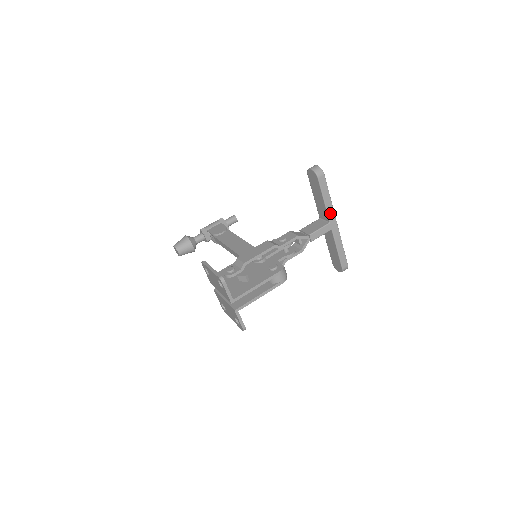
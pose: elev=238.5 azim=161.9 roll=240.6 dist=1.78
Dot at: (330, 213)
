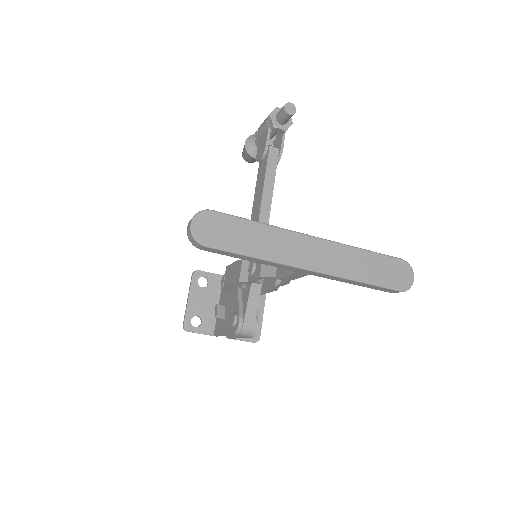
Dot at: (281, 266)
